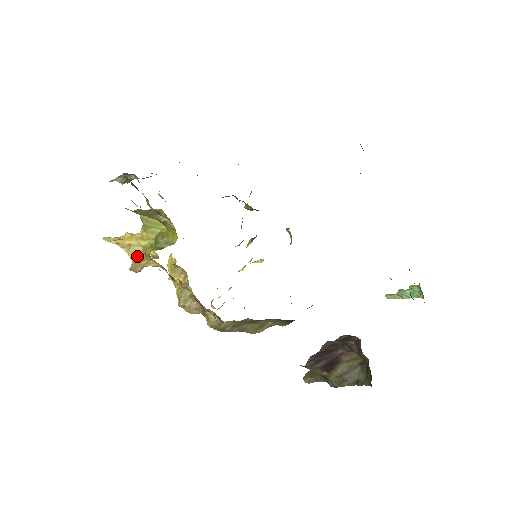
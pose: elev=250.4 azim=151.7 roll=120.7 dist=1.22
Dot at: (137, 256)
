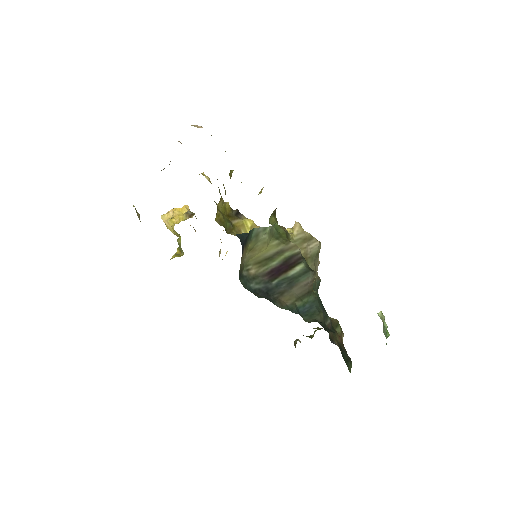
Dot at: occluded
